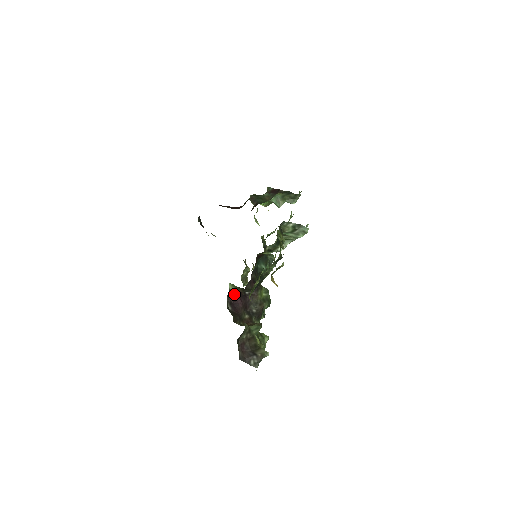
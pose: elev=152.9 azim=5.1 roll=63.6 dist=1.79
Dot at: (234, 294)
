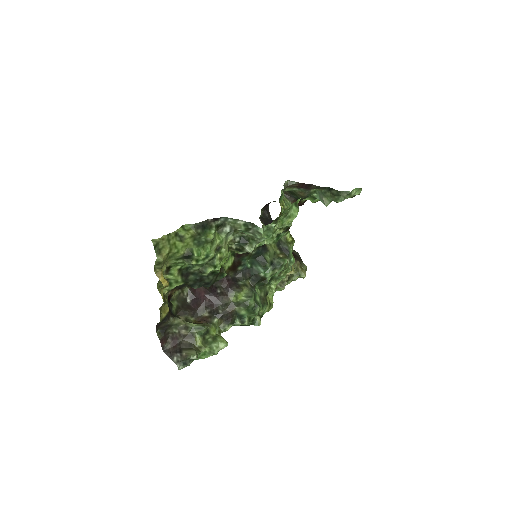
Dot at: (197, 288)
